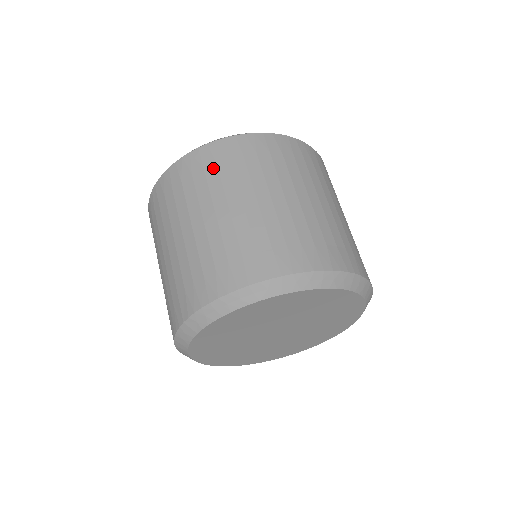
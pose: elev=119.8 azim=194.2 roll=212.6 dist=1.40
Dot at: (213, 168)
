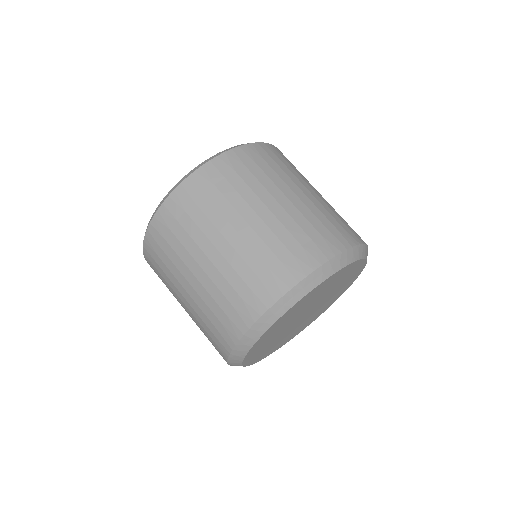
Dot at: (159, 261)
